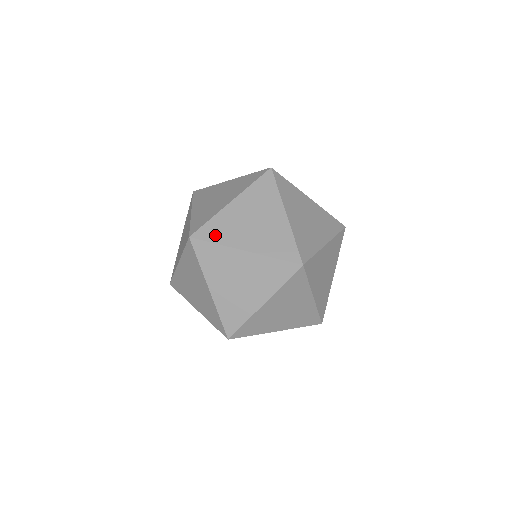
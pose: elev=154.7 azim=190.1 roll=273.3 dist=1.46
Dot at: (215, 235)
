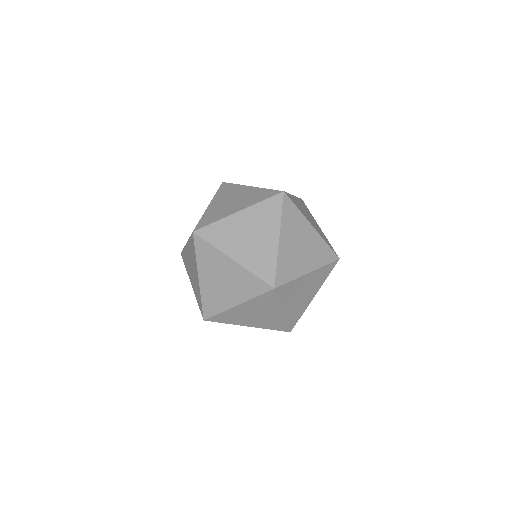
Dot at: (287, 274)
